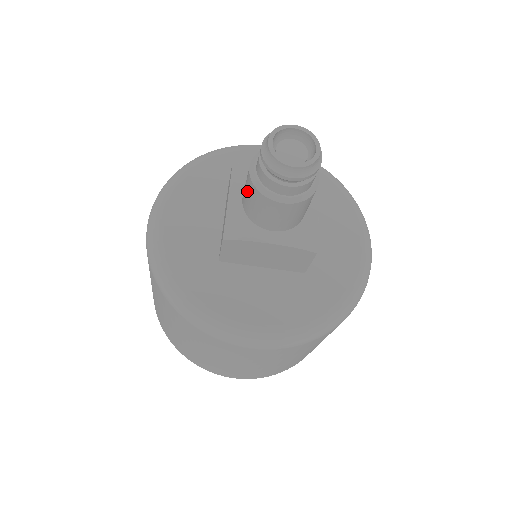
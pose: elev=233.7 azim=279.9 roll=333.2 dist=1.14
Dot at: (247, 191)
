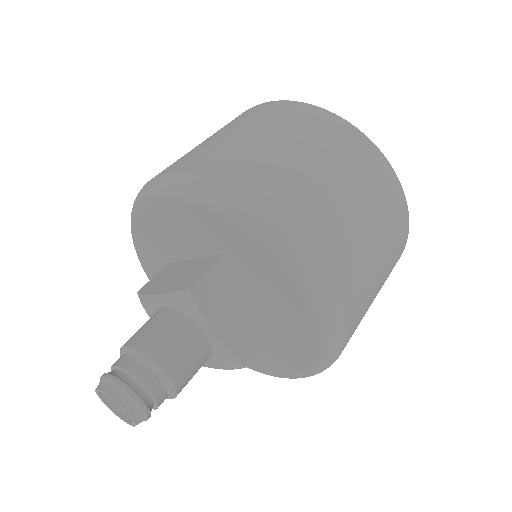
Dot at: occluded
